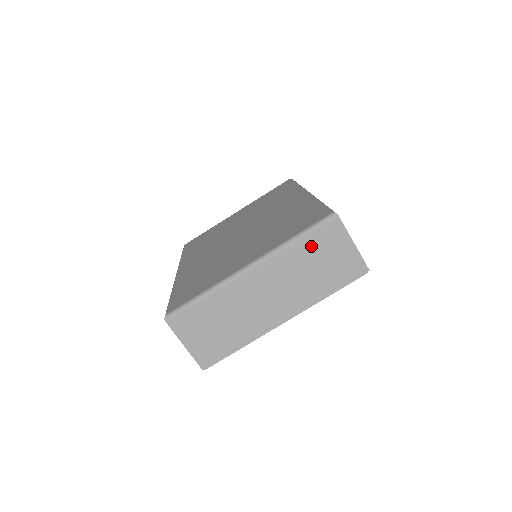
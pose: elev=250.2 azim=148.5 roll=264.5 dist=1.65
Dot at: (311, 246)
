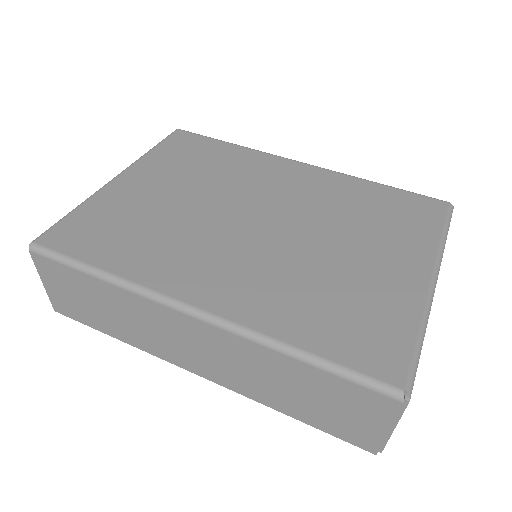
Dot at: occluded
